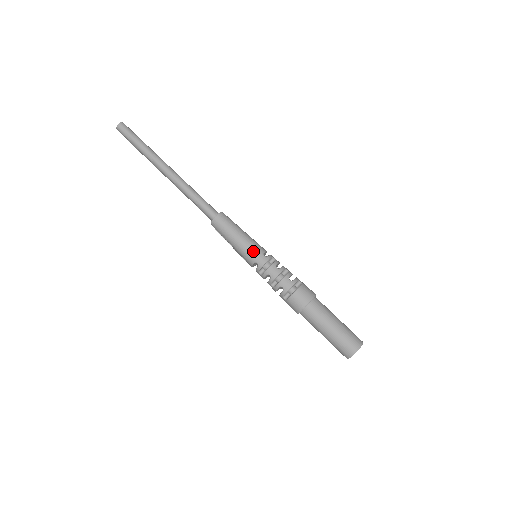
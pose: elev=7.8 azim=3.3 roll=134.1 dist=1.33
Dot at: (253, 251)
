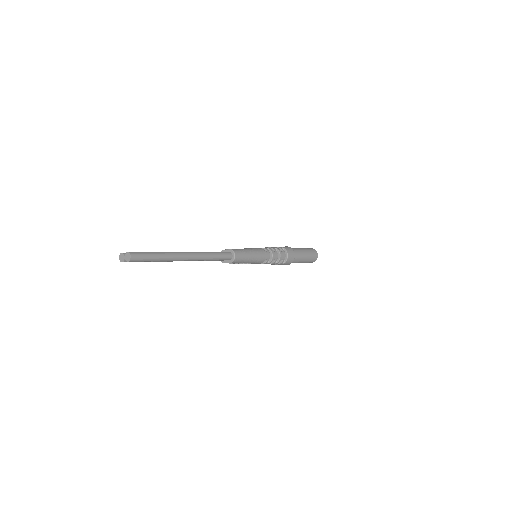
Dot at: (262, 255)
